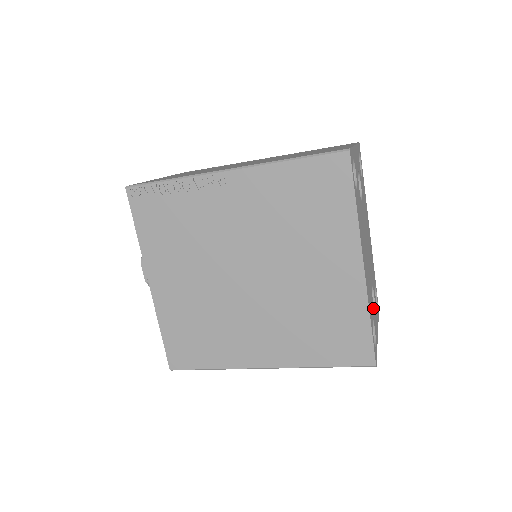
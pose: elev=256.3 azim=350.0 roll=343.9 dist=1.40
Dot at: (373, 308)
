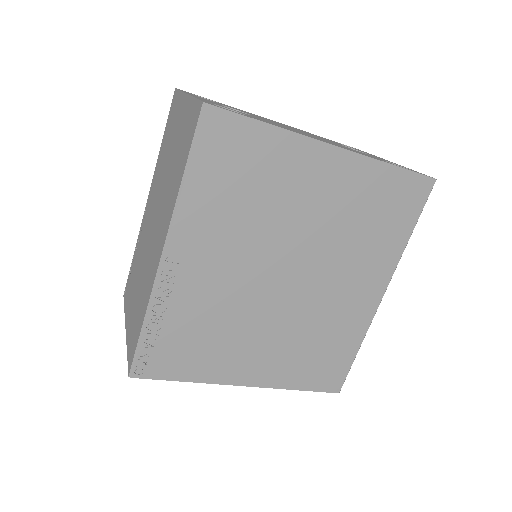
Dot at: occluded
